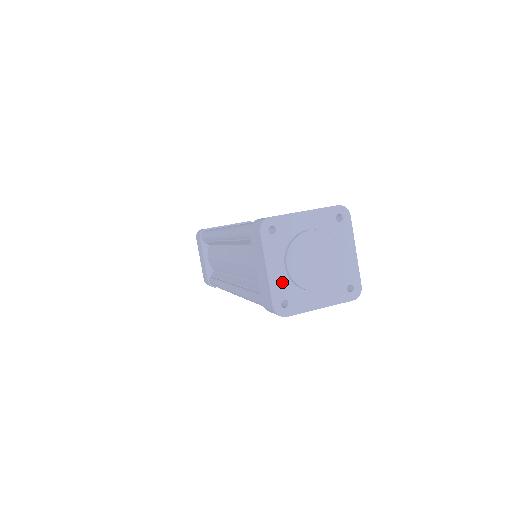
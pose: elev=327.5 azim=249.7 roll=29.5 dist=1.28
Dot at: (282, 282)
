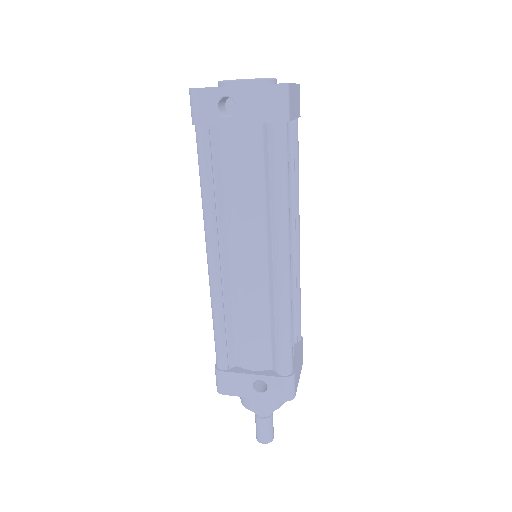
Dot at: occluded
